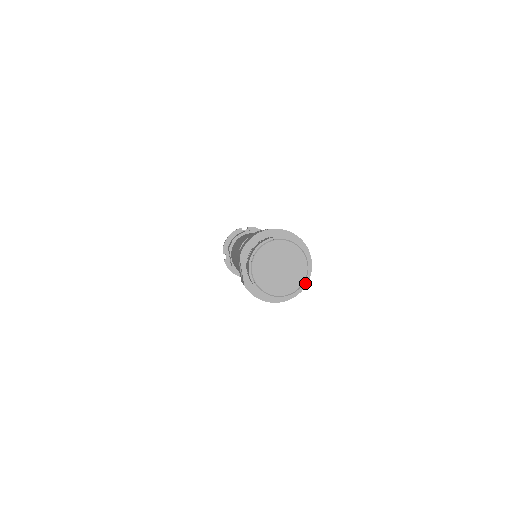
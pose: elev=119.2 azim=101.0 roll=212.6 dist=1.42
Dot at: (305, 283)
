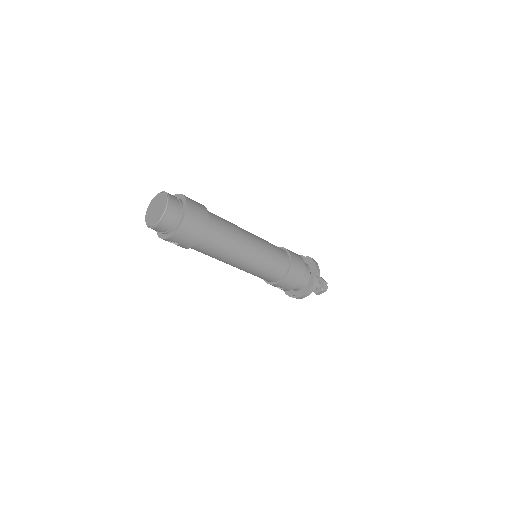
Dot at: (161, 221)
